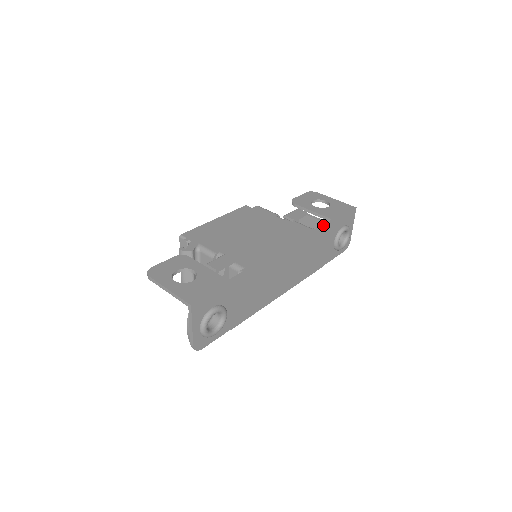
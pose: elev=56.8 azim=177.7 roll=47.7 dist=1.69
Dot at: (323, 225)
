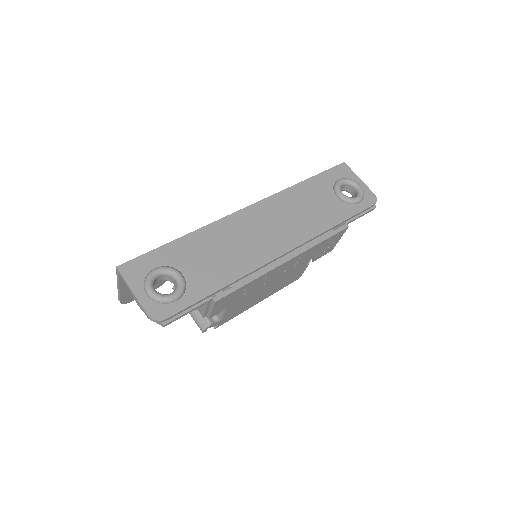
Dot at: (297, 184)
